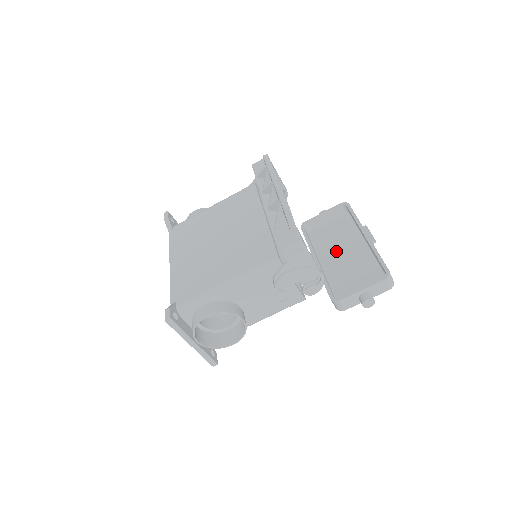
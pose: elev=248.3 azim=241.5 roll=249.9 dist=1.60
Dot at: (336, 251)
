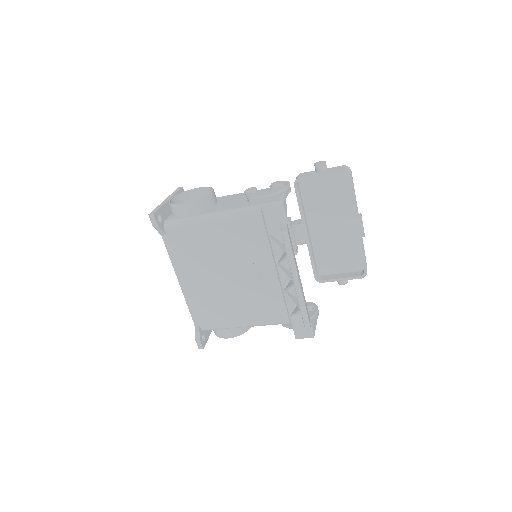
Dot at: (325, 218)
